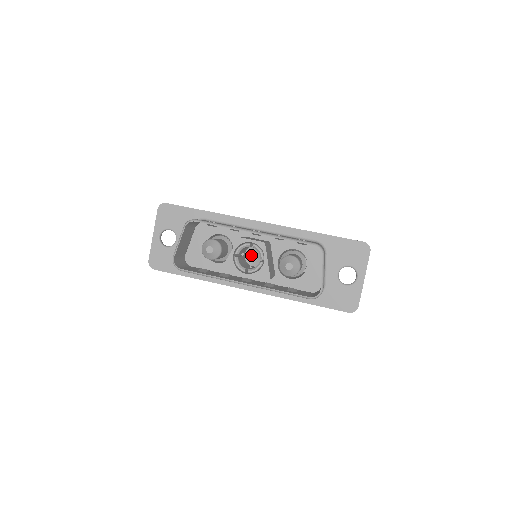
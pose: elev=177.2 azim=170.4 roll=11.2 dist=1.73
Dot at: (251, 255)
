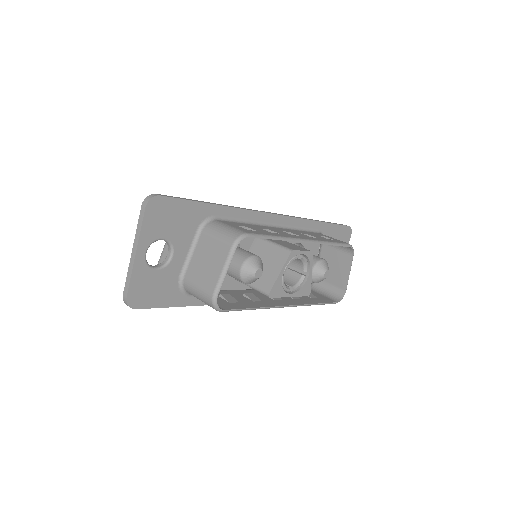
Dot at: occluded
